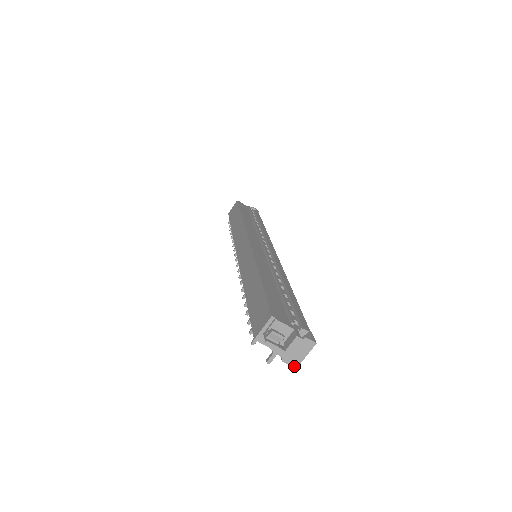
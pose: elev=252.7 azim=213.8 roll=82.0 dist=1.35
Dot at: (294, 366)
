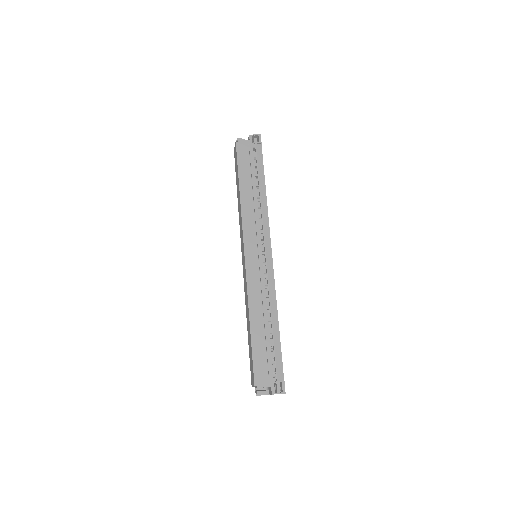
Dot at: occluded
